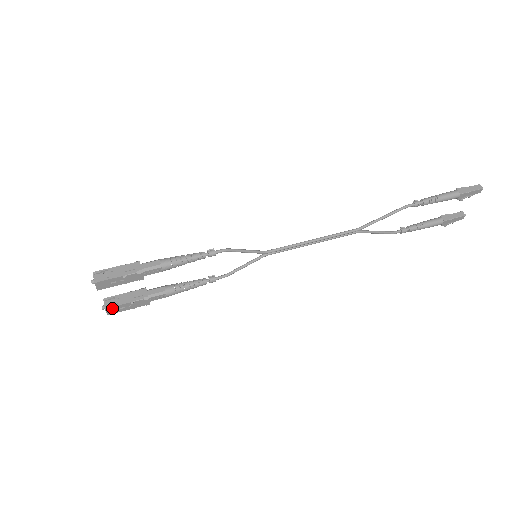
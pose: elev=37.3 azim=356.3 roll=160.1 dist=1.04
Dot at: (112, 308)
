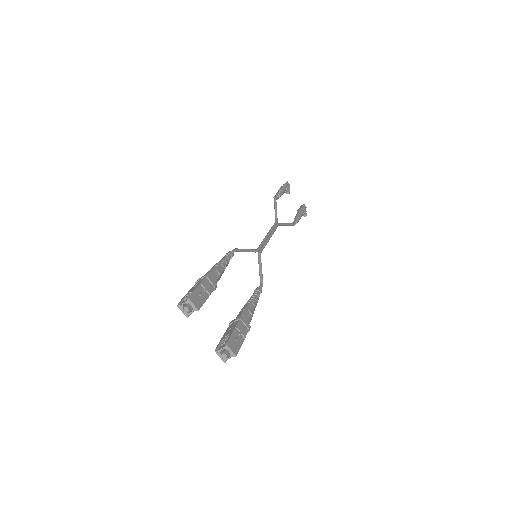
Dot at: (230, 342)
